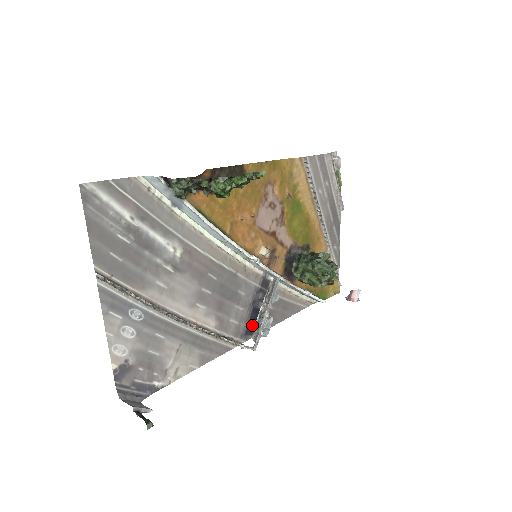
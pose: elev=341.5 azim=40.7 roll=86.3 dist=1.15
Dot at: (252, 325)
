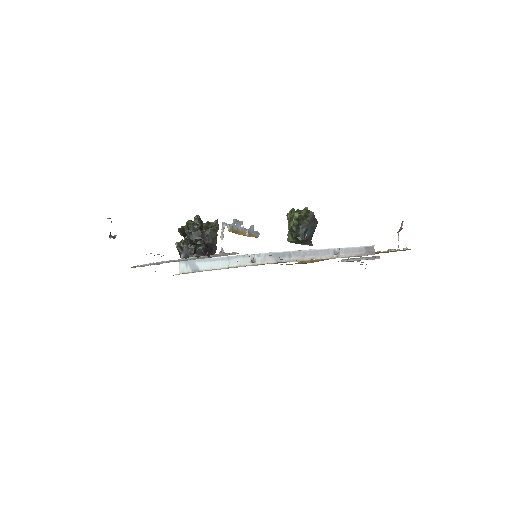
Dot at: occluded
